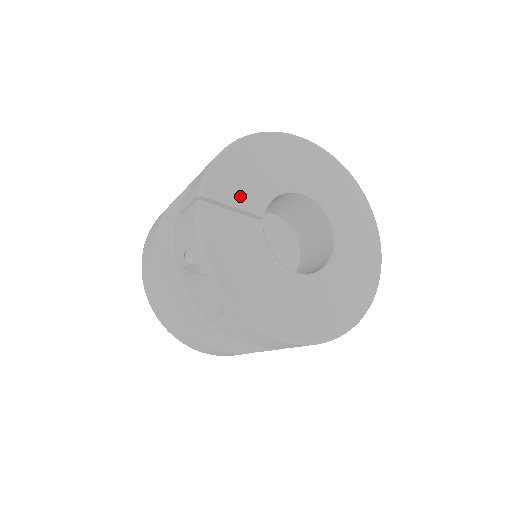
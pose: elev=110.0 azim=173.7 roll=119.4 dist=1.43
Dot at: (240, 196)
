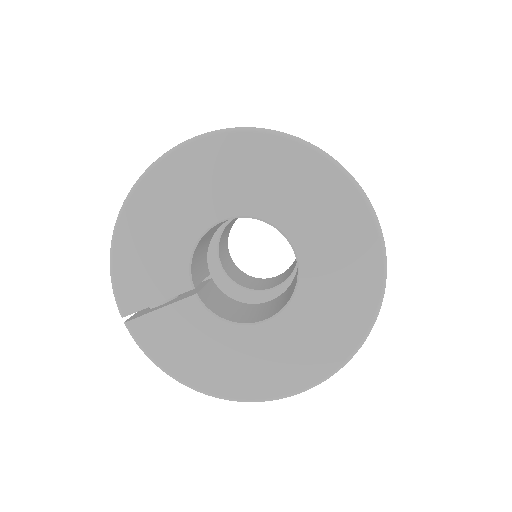
Dot at: (156, 287)
